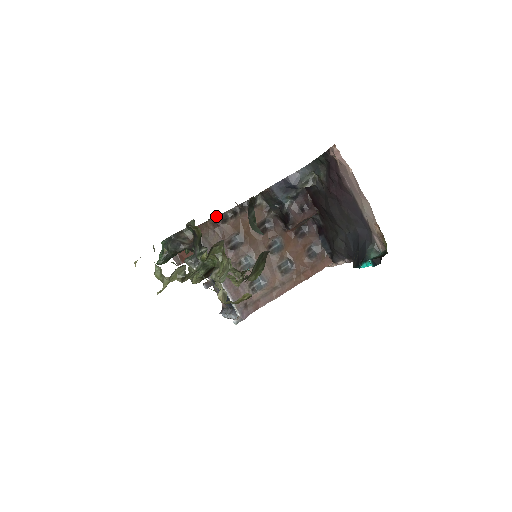
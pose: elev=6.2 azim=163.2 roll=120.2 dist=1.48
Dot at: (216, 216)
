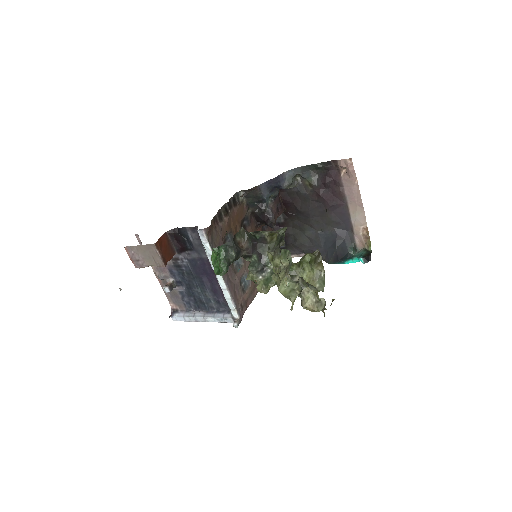
Dot at: (216, 214)
